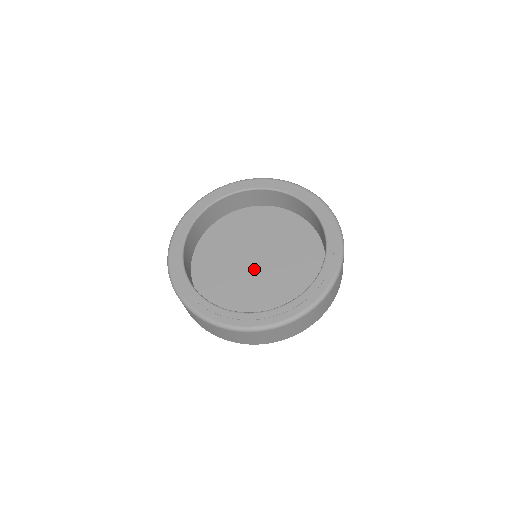
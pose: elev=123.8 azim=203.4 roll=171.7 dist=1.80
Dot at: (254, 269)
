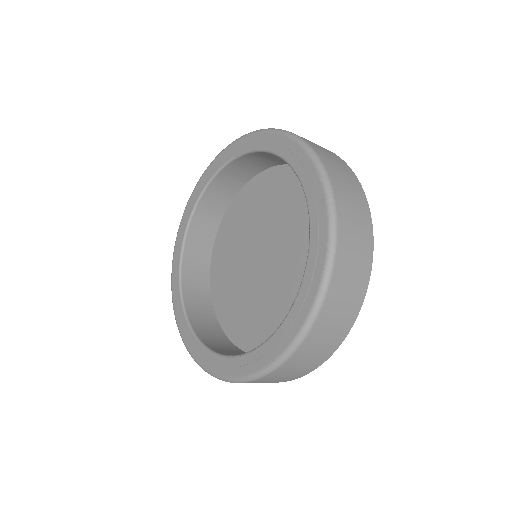
Dot at: (264, 272)
